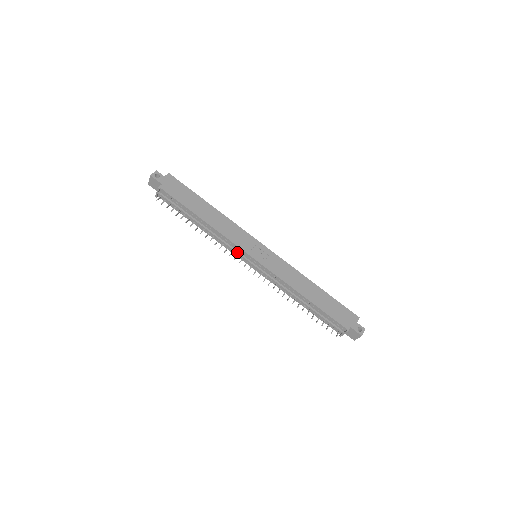
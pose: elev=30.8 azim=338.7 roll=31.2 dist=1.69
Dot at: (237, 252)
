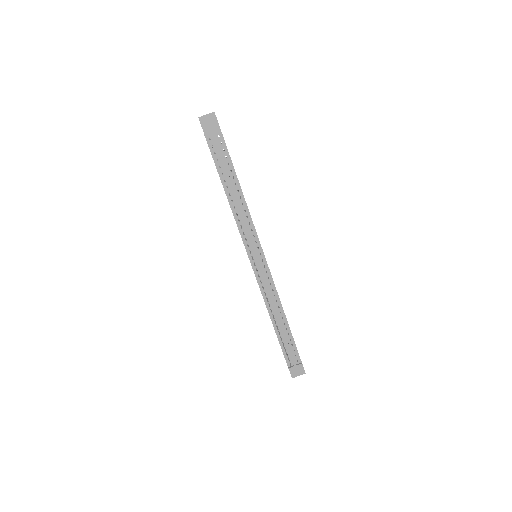
Dot at: (252, 241)
